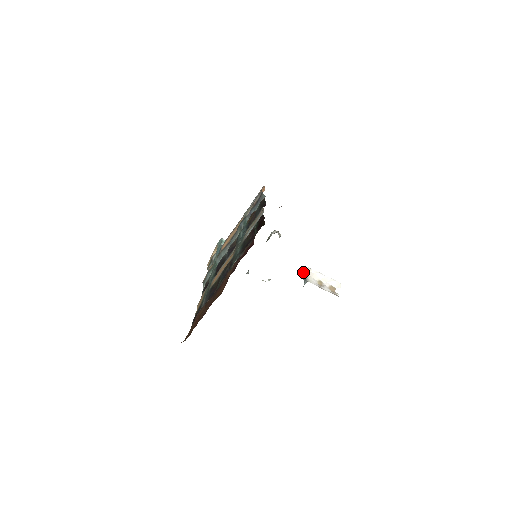
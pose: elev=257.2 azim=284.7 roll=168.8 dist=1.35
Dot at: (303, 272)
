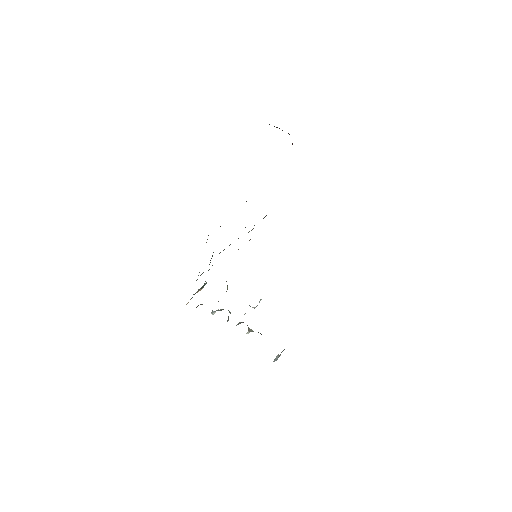
Dot at: (275, 358)
